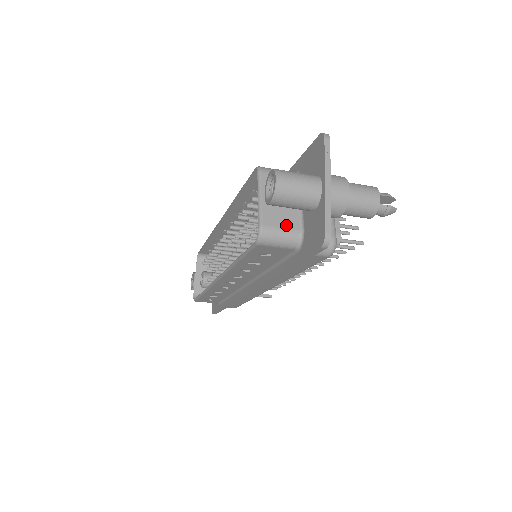
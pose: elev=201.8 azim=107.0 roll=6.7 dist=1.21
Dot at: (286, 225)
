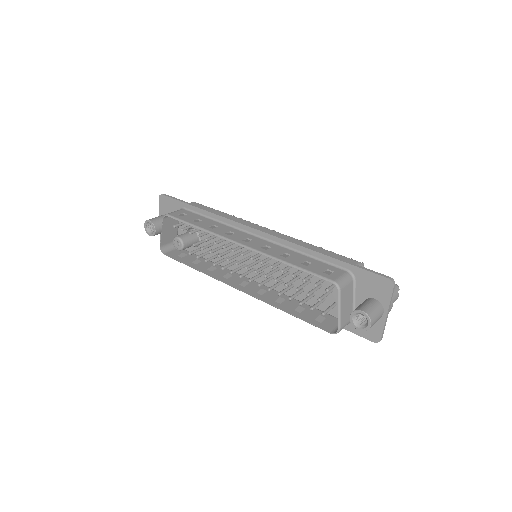
Dot at: (348, 319)
